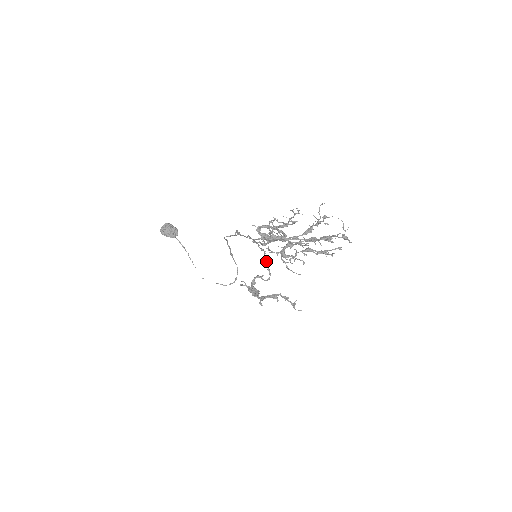
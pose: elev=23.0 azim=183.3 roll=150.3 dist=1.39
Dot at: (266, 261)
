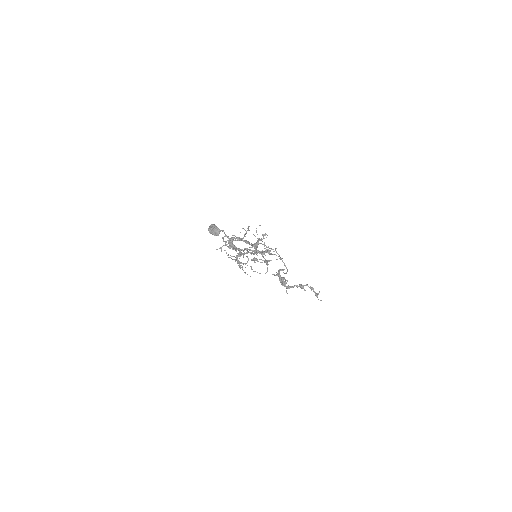
Dot at: occluded
